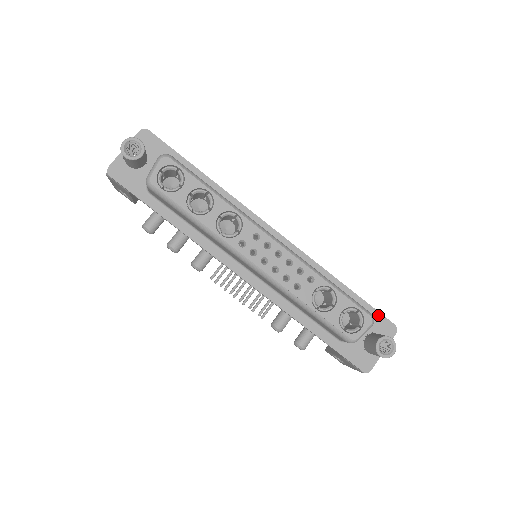
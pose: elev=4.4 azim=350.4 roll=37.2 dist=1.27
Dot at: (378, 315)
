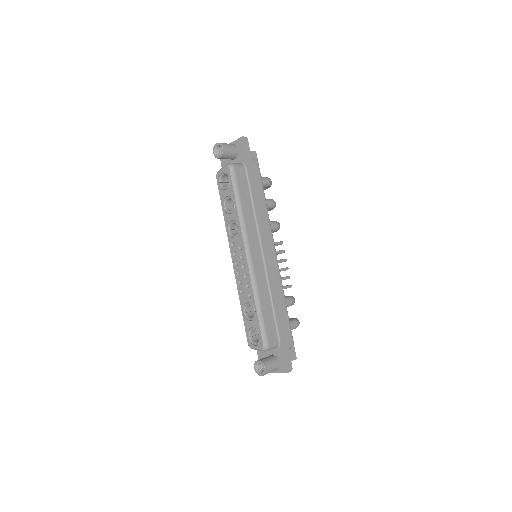
Dot at: (286, 353)
